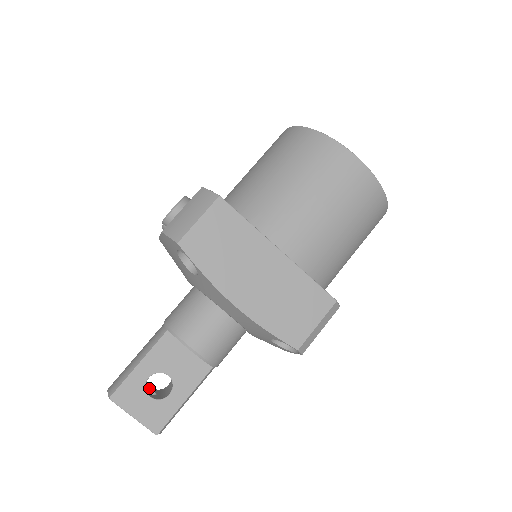
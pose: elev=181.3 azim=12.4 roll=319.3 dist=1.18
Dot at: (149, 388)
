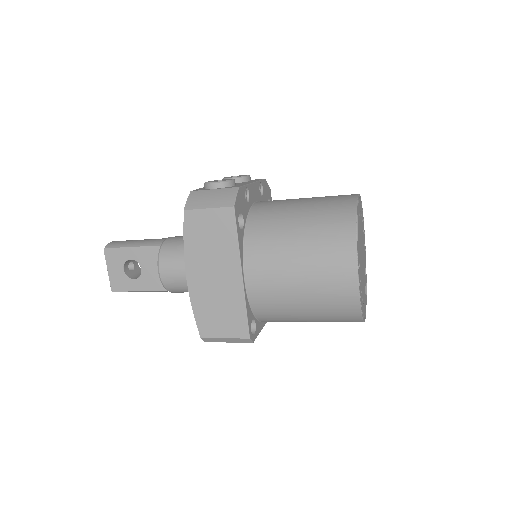
Dot at: (134, 263)
